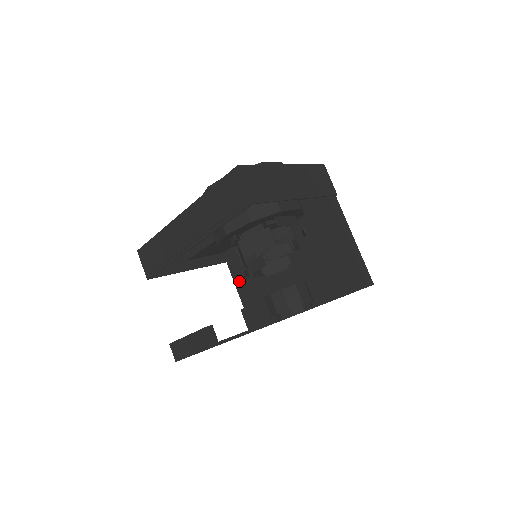
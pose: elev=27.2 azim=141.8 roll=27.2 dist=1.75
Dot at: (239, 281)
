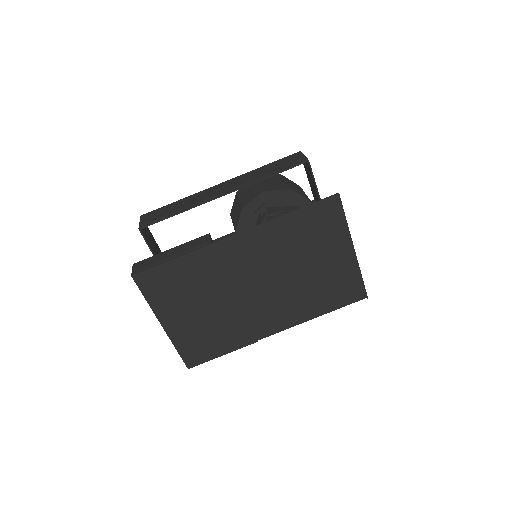
Dot at: occluded
